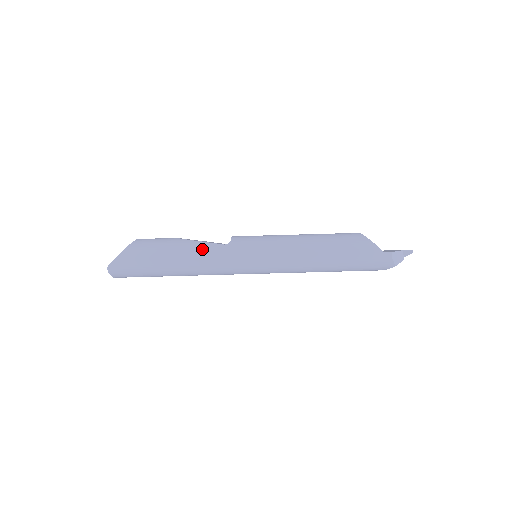
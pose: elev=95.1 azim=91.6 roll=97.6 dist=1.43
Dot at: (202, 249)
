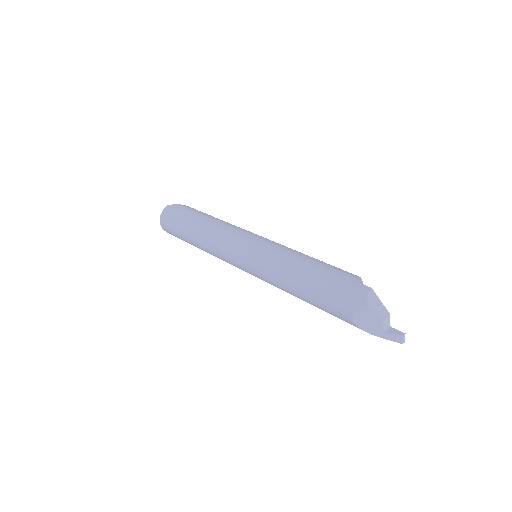
Dot at: (226, 223)
